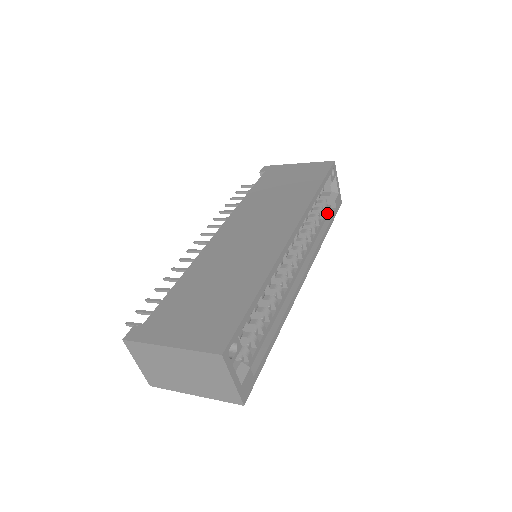
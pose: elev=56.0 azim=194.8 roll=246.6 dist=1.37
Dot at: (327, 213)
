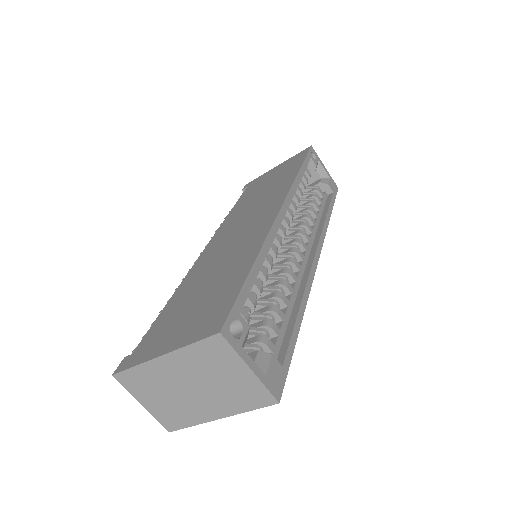
Dot at: (324, 199)
